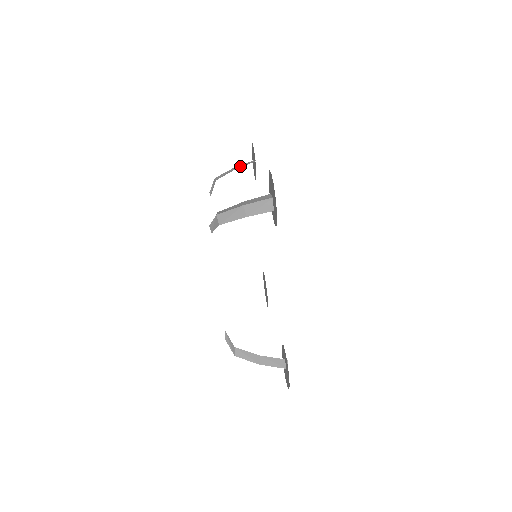
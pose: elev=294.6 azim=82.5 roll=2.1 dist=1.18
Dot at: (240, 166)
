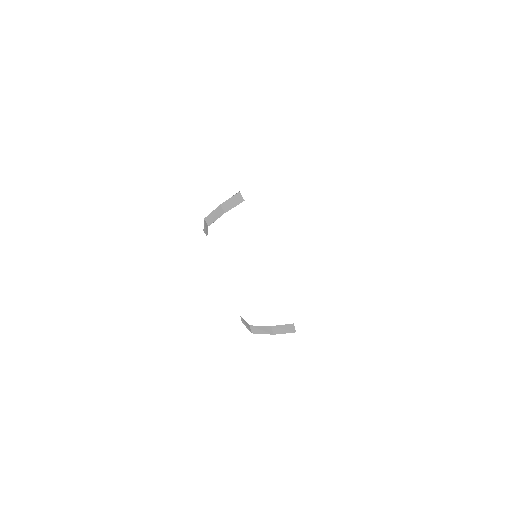
Dot at: occluded
